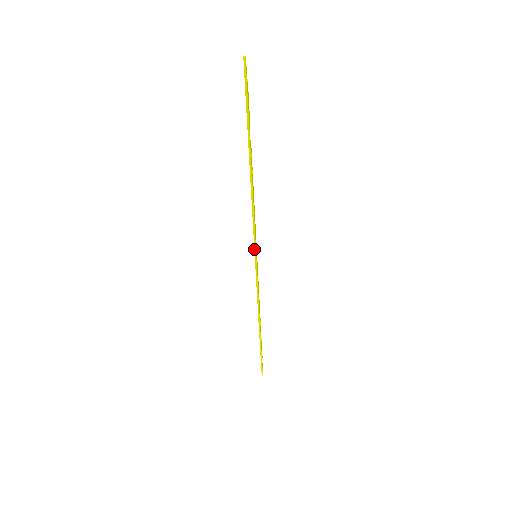
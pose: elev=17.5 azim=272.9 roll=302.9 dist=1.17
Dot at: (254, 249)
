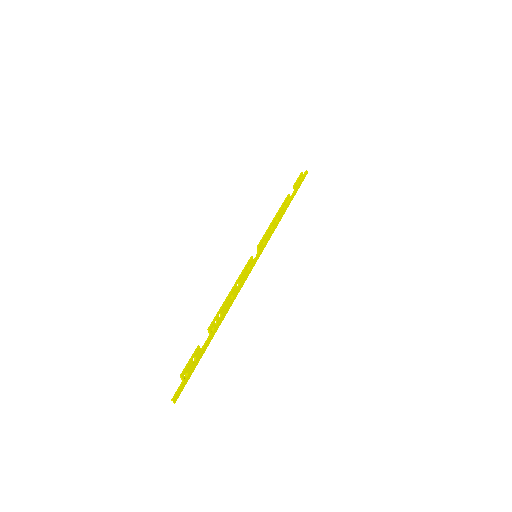
Dot at: (252, 263)
